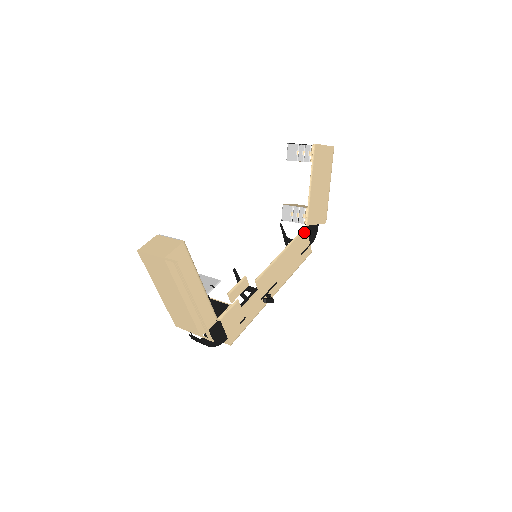
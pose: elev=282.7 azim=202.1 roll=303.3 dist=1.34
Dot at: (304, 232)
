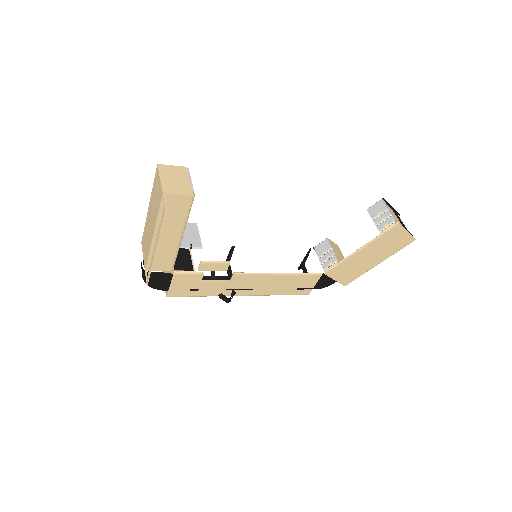
Dot at: (317, 276)
